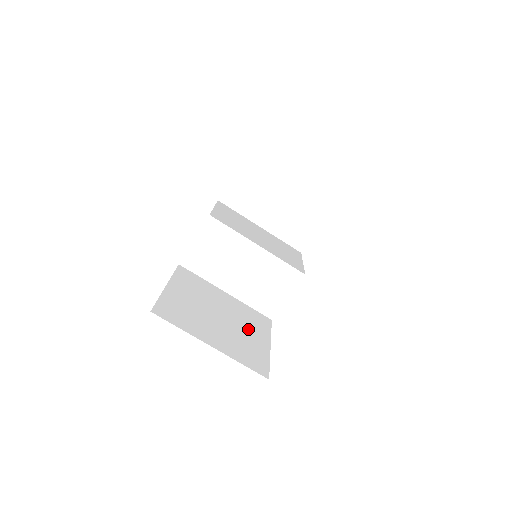
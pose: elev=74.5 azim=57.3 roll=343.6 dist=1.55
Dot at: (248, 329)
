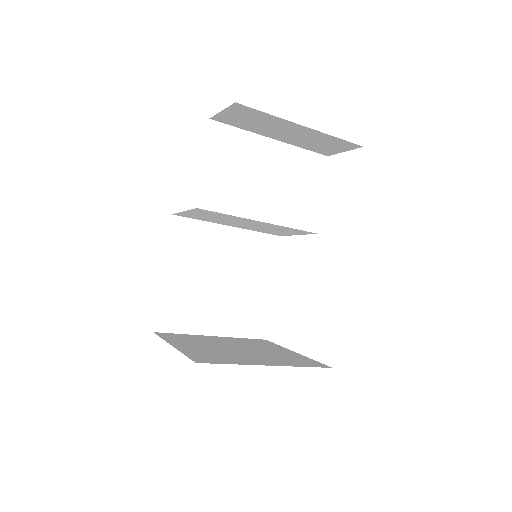
Dot at: (252, 278)
